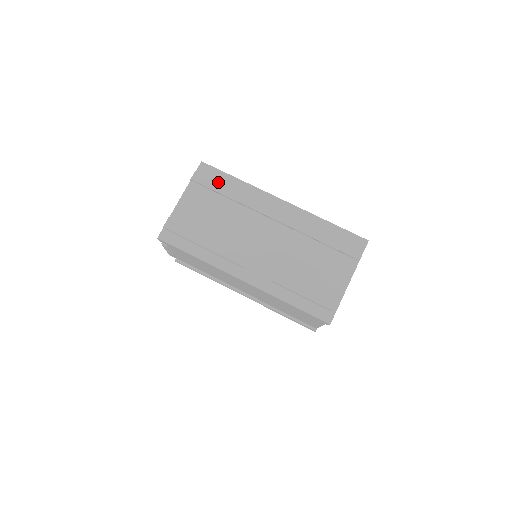
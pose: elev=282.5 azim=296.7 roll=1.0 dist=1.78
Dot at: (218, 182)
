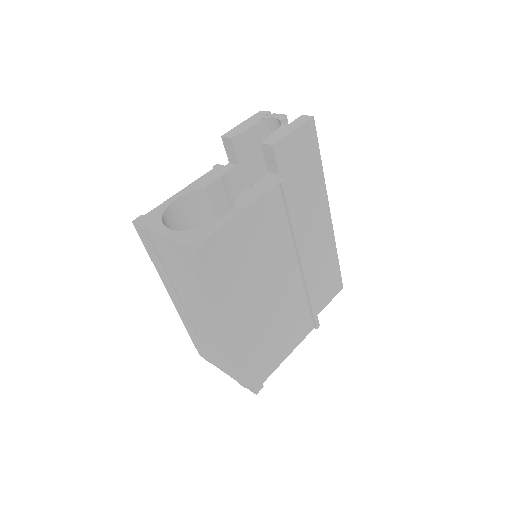
Dot at: (194, 273)
